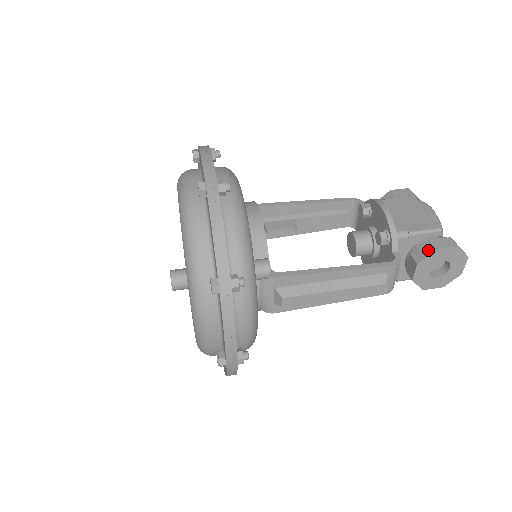
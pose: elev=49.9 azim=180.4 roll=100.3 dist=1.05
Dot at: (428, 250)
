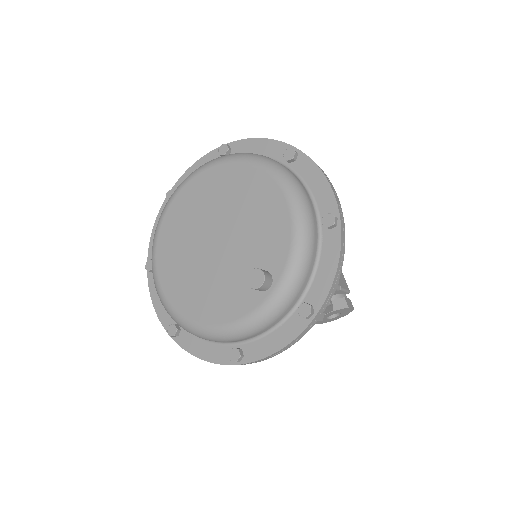
Dot at: (343, 305)
